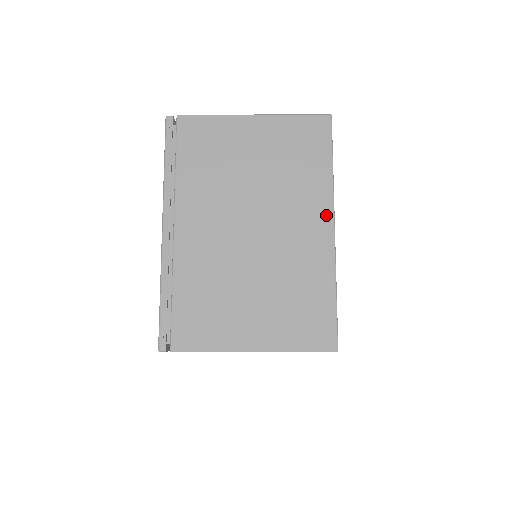
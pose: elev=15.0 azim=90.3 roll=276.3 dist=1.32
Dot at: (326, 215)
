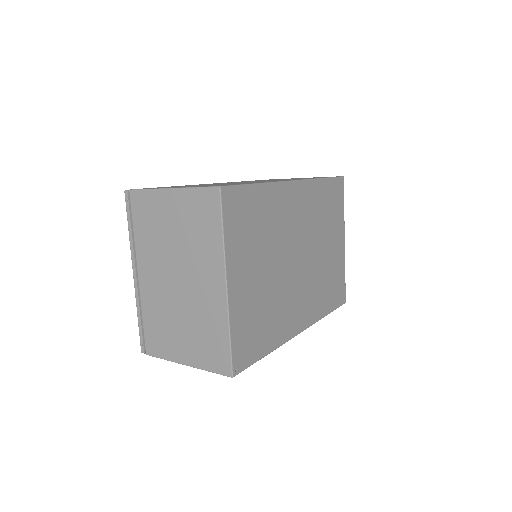
Dot at: (220, 275)
